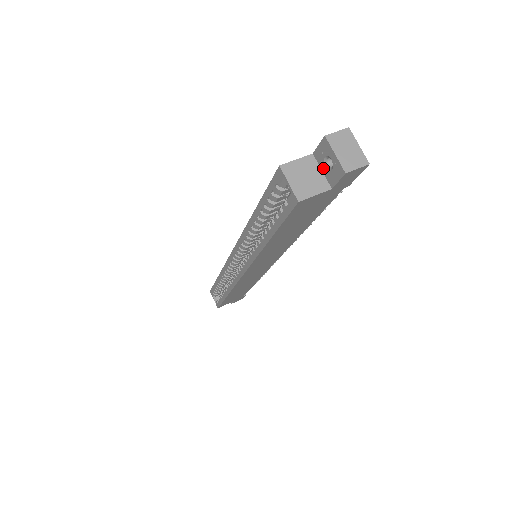
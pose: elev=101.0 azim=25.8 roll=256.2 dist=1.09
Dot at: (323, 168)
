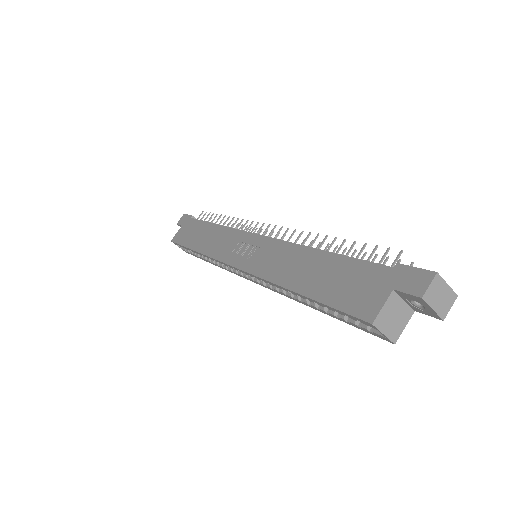
Dot at: (407, 301)
